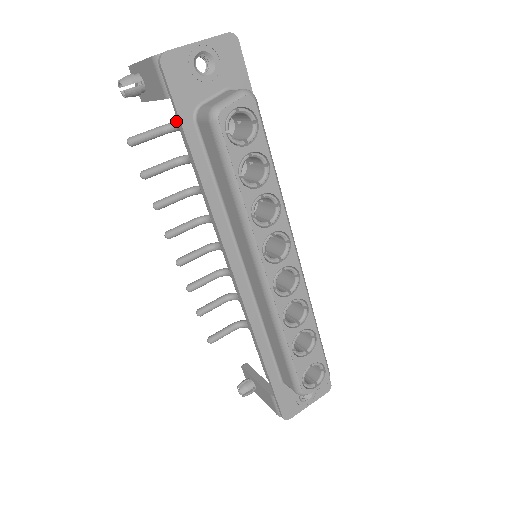
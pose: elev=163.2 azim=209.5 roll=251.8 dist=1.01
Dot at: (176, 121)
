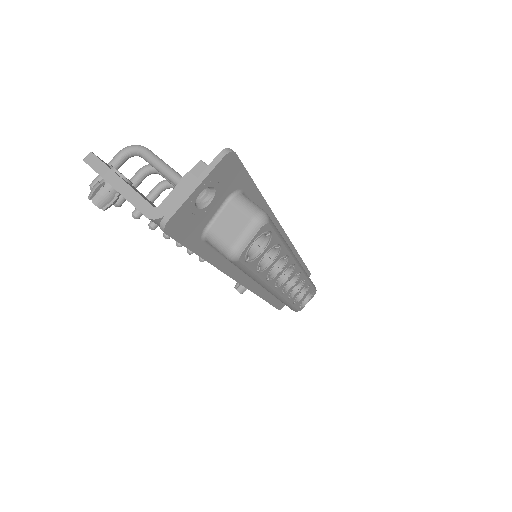
Dot at: (137, 148)
